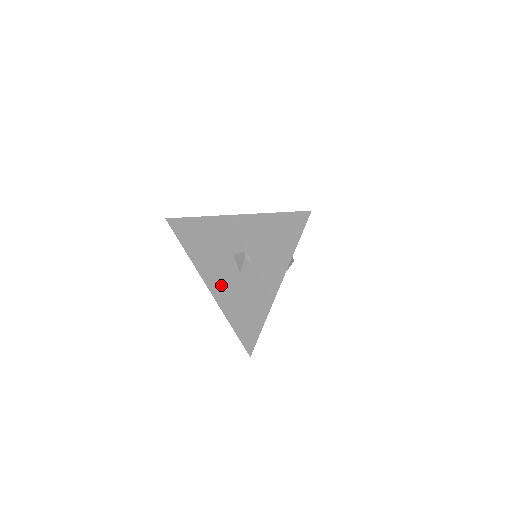
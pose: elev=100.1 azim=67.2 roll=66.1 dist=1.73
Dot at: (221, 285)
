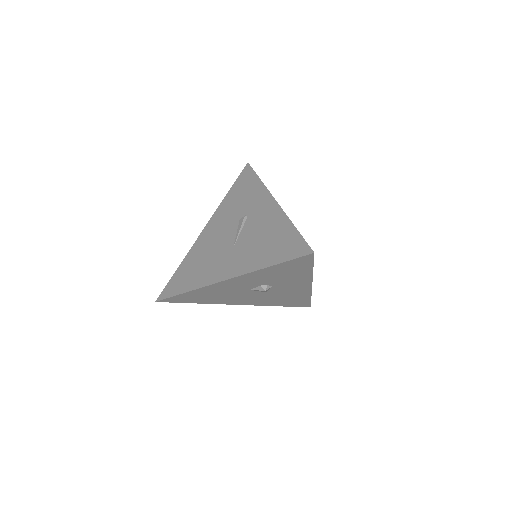
Dot at: (252, 301)
